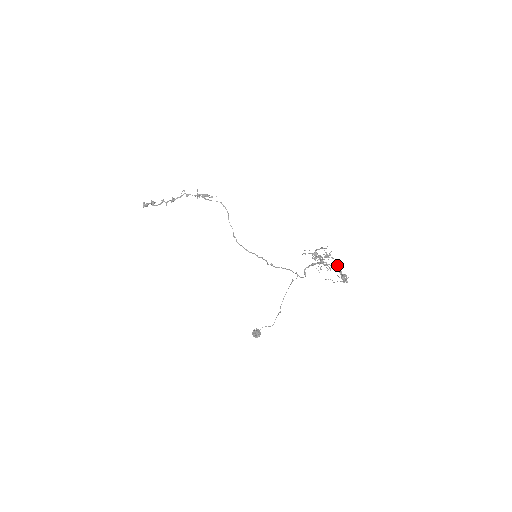
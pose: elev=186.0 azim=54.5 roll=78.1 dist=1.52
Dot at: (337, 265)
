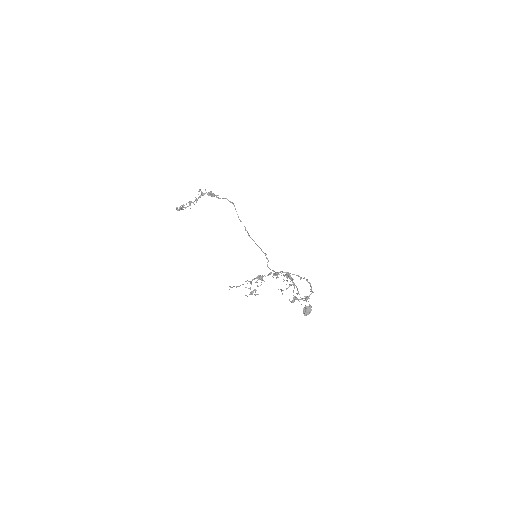
Dot at: (290, 285)
